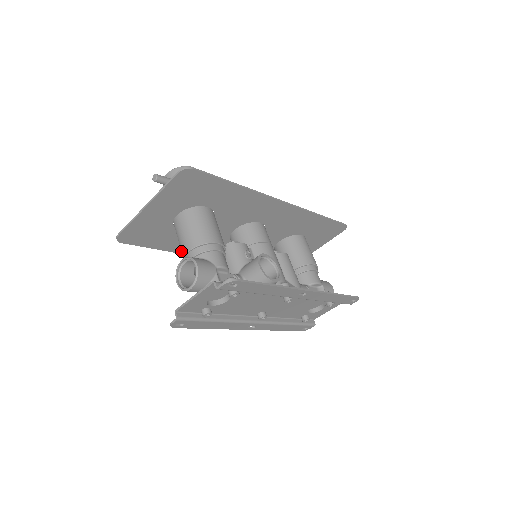
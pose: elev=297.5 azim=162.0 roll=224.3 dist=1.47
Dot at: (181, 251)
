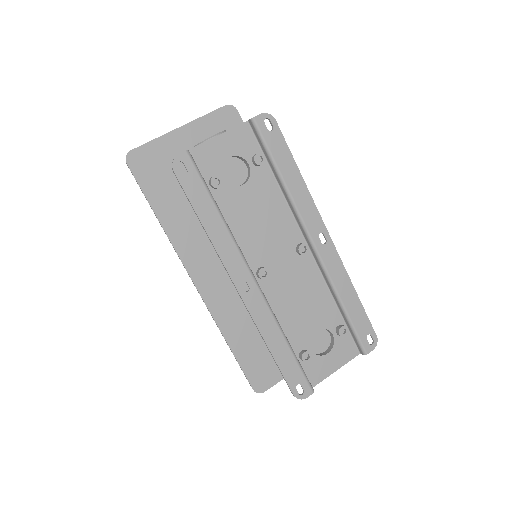
Dot at: occluded
